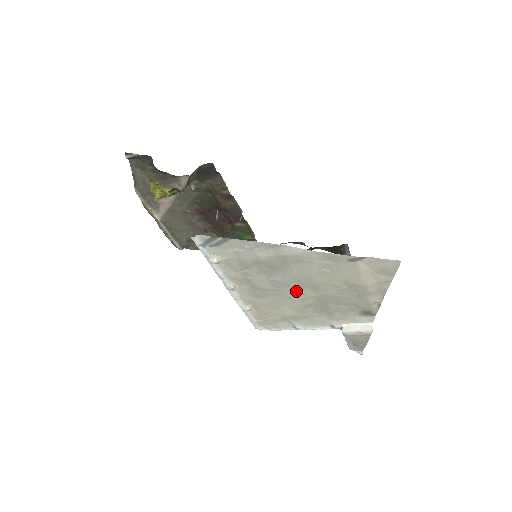
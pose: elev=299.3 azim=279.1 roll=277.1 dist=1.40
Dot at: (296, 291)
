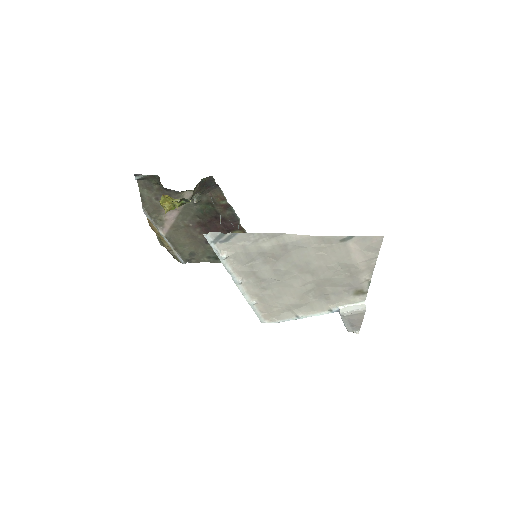
Dot at: (297, 278)
